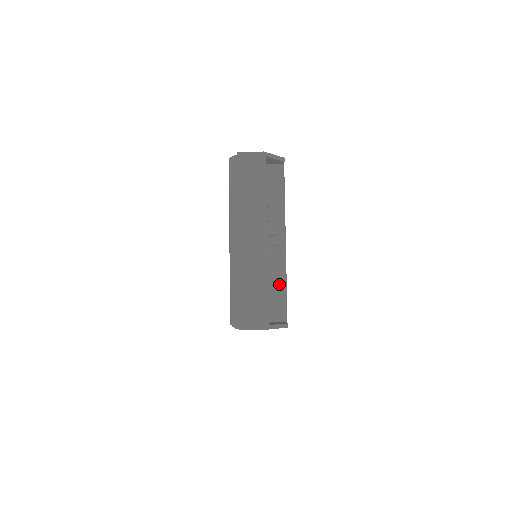
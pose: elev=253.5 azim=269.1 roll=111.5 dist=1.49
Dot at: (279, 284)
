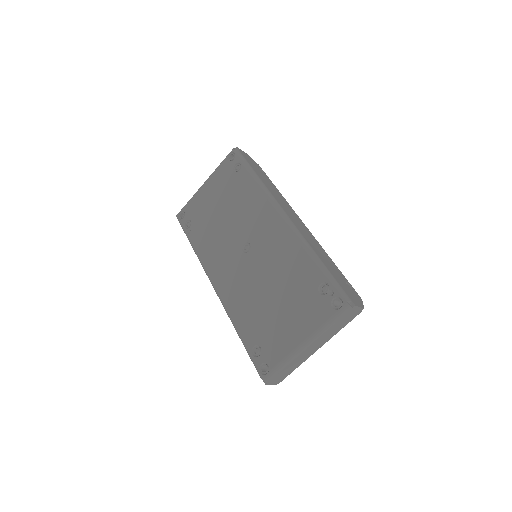
Dot at: occluded
